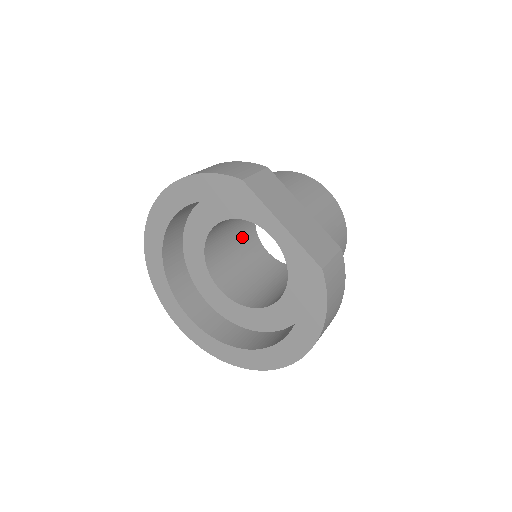
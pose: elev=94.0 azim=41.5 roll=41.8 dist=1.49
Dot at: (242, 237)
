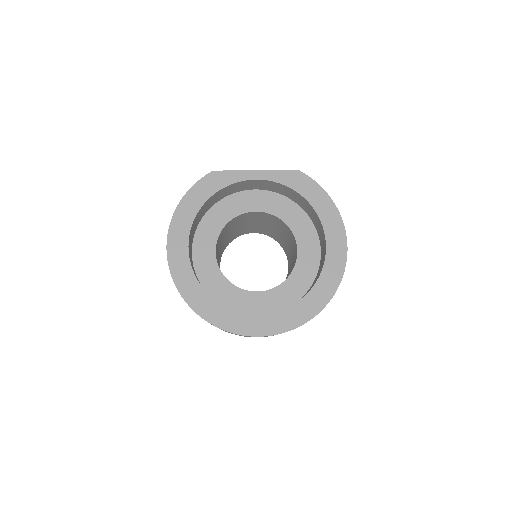
Dot at: occluded
